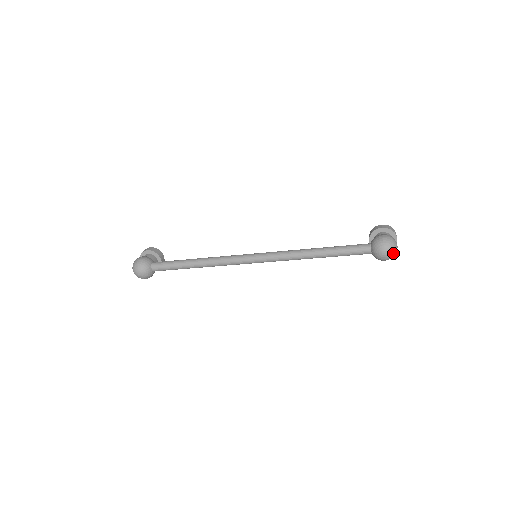
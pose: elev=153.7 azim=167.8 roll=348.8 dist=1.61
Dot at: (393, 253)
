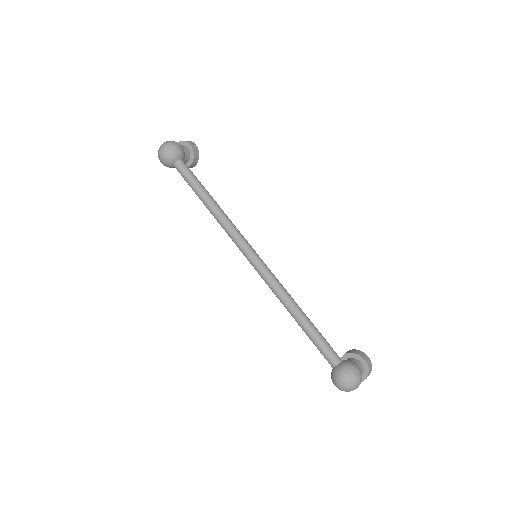
Dot at: (347, 390)
